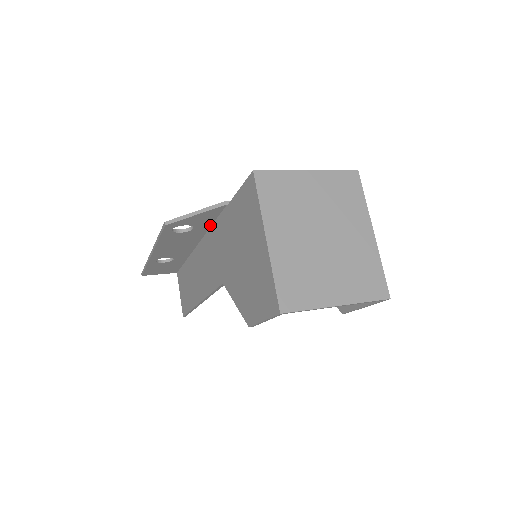
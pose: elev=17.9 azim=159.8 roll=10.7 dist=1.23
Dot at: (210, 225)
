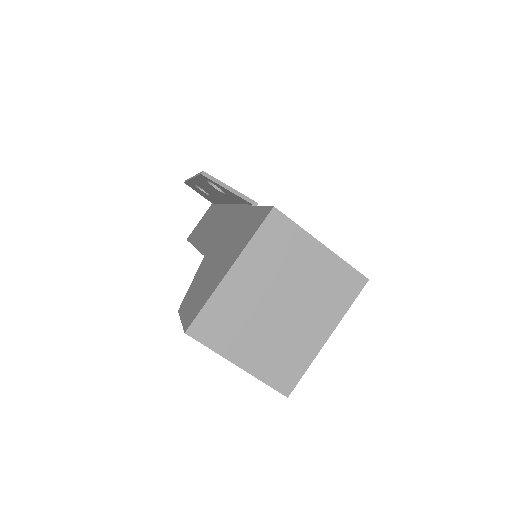
Dot at: (239, 203)
